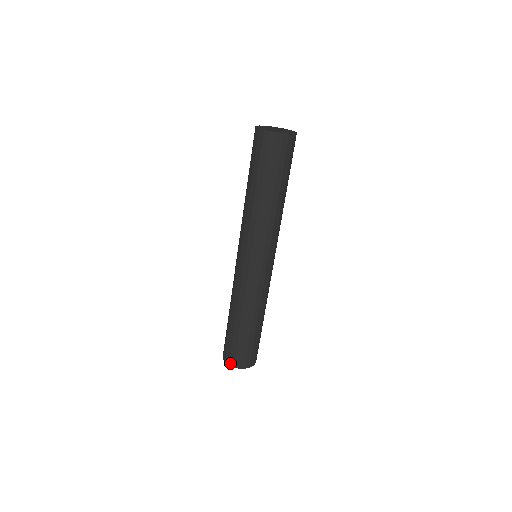
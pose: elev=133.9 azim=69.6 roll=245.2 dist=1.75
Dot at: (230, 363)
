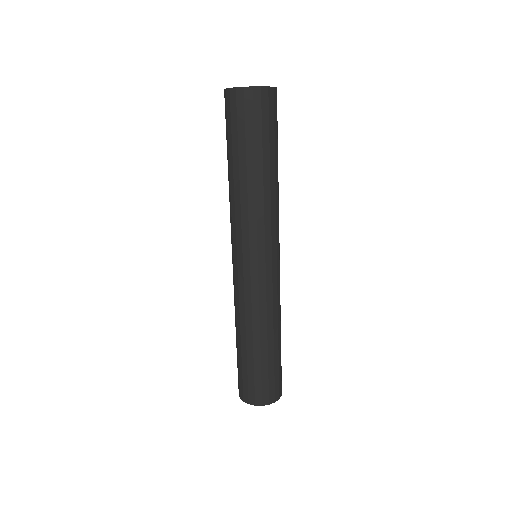
Dot at: (256, 402)
